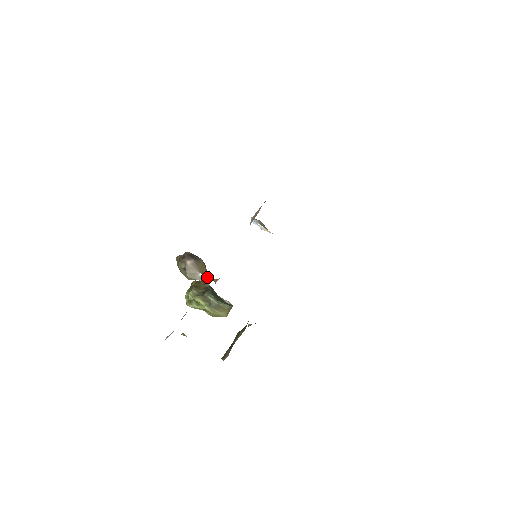
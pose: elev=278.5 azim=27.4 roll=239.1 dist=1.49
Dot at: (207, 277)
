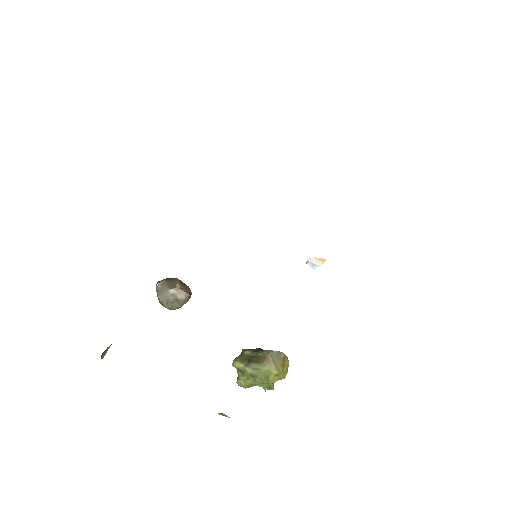
Dot at: (176, 288)
